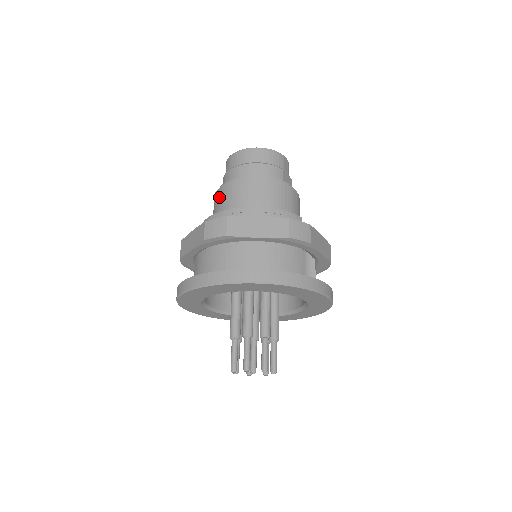
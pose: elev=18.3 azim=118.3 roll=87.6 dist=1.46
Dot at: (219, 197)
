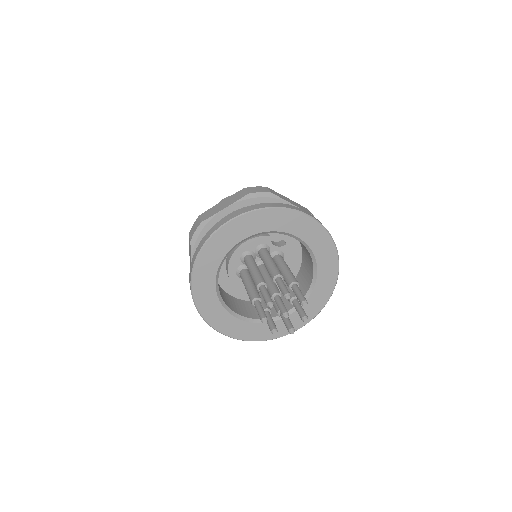
Dot at: occluded
